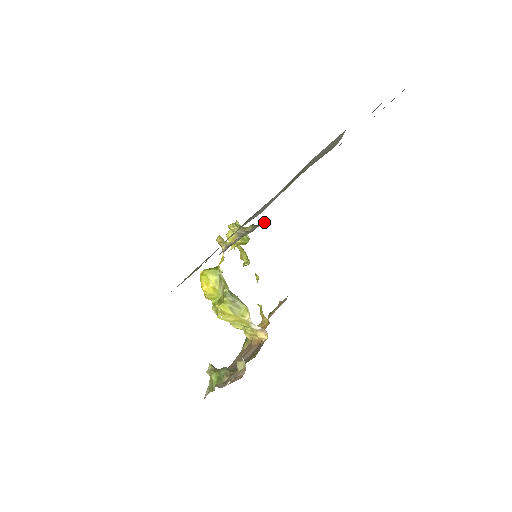
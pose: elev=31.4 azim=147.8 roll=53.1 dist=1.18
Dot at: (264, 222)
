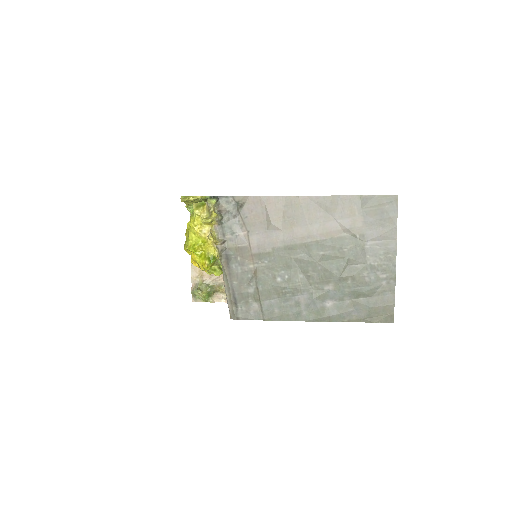
Dot at: (228, 199)
